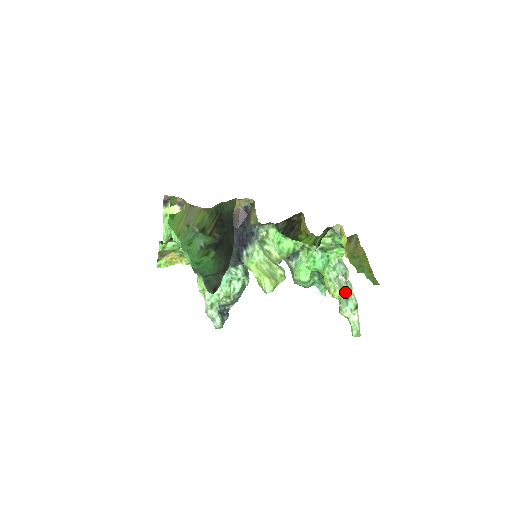
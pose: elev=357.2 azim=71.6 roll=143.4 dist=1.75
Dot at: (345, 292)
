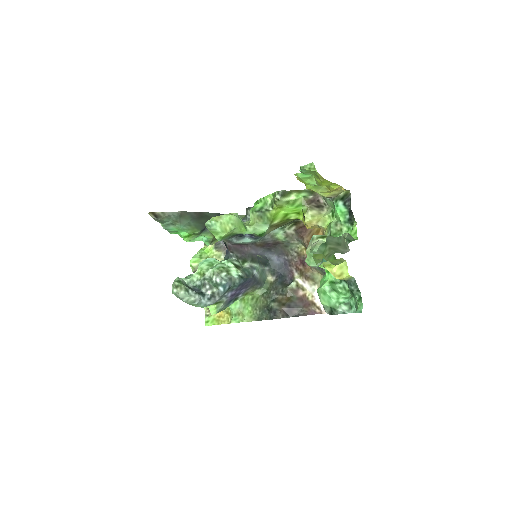
Dot at: (329, 245)
